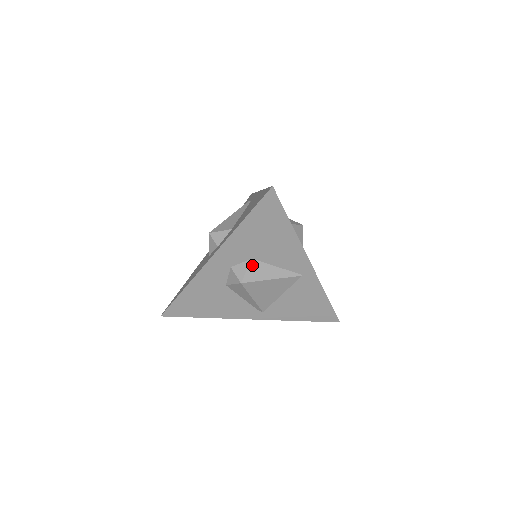
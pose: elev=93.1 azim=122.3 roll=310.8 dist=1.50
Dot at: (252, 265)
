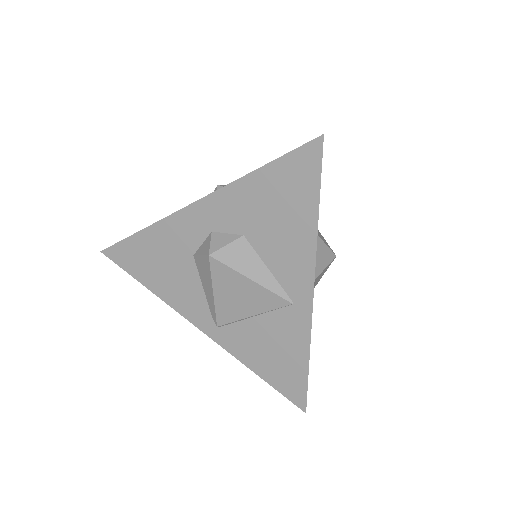
Dot at: (238, 243)
